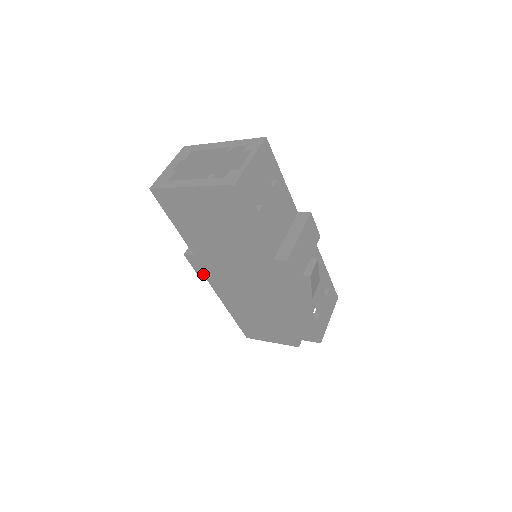
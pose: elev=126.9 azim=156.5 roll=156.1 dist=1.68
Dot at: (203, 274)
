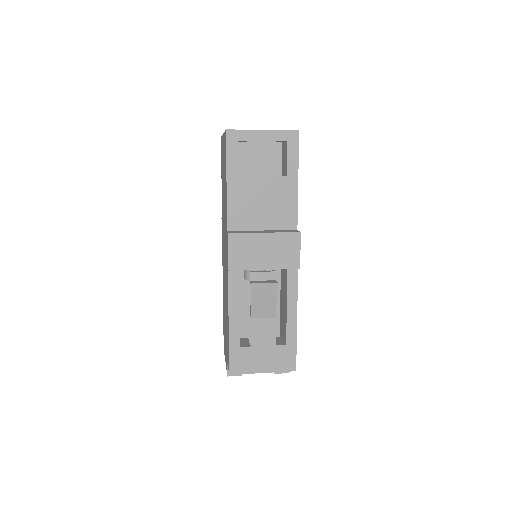
Dot at: occluded
